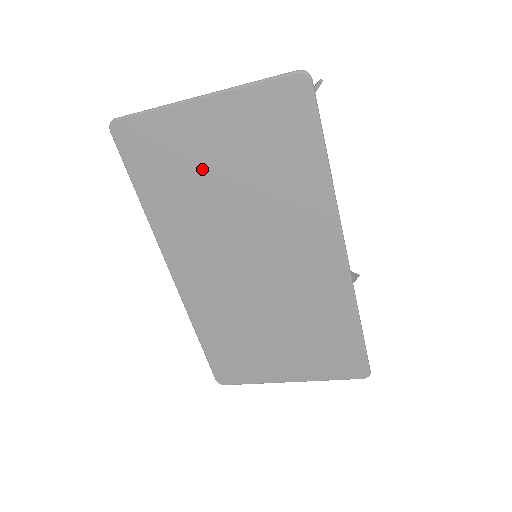
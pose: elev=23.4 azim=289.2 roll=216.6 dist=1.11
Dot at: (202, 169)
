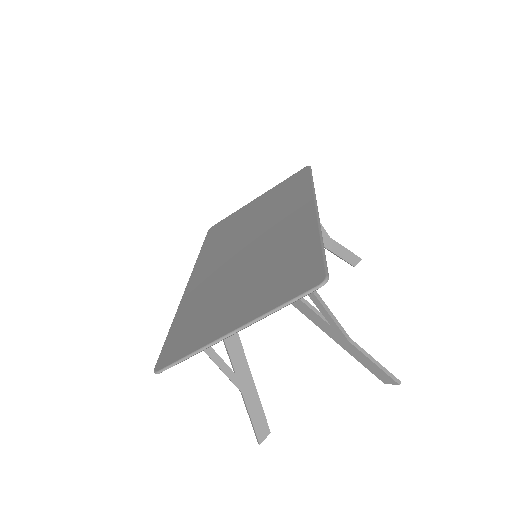
Dot at: (243, 219)
